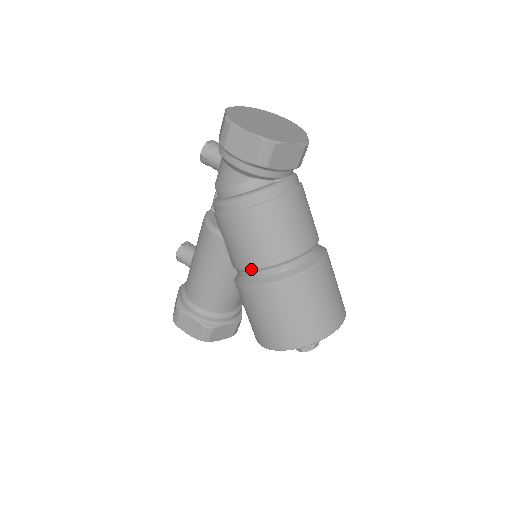
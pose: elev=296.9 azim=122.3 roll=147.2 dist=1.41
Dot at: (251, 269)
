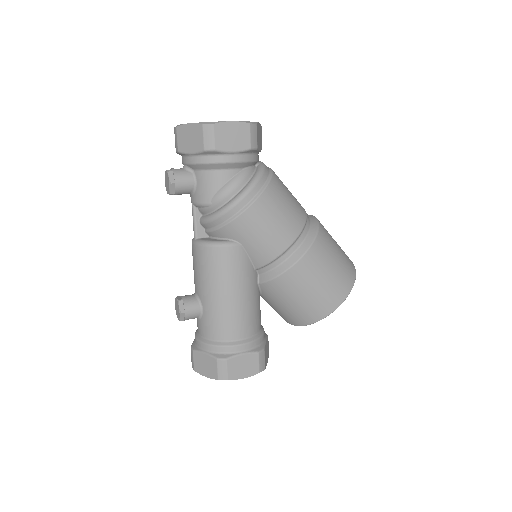
Dot at: (286, 248)
